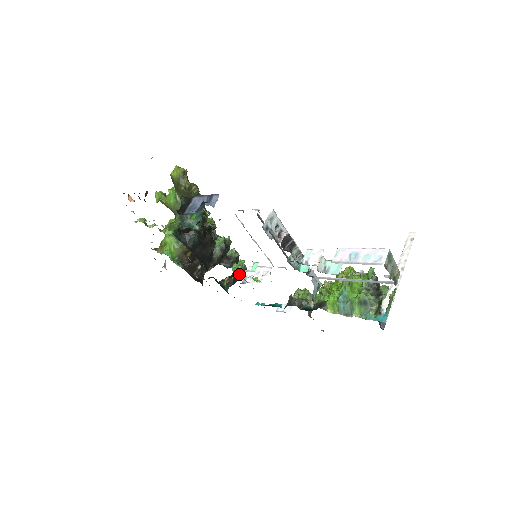
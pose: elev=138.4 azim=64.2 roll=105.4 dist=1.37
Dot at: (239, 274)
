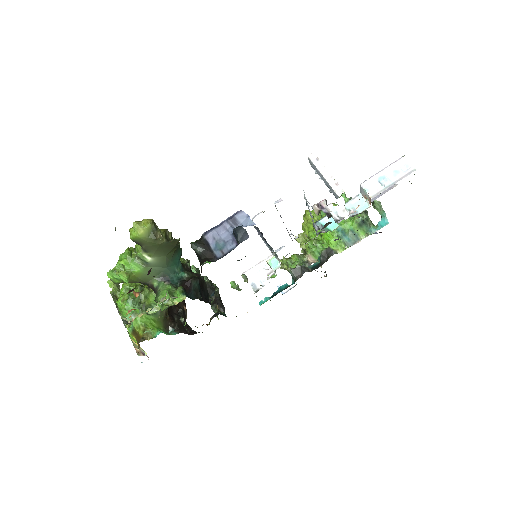
Dot at: (218, 294)
